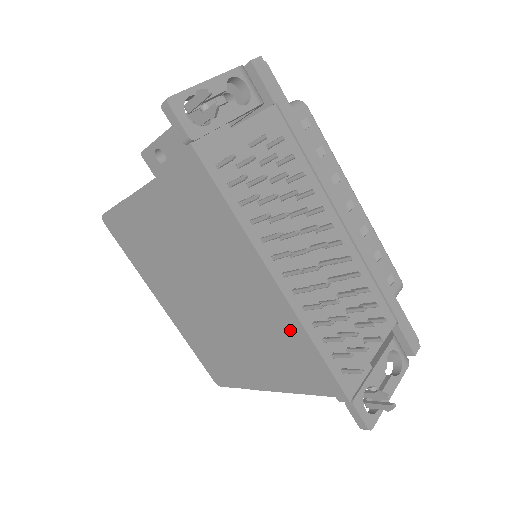
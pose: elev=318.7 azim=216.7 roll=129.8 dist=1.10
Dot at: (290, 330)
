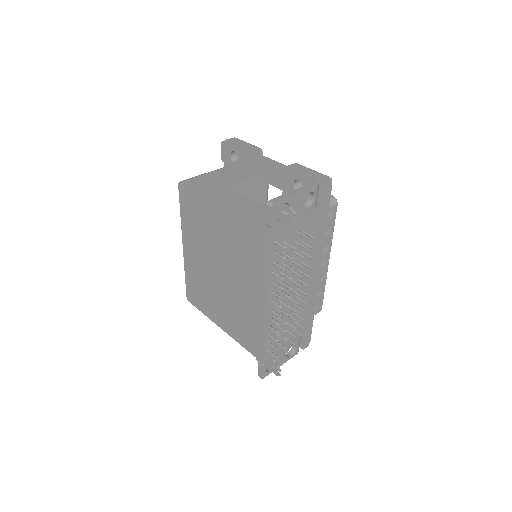
Dot at: (255, 322)
